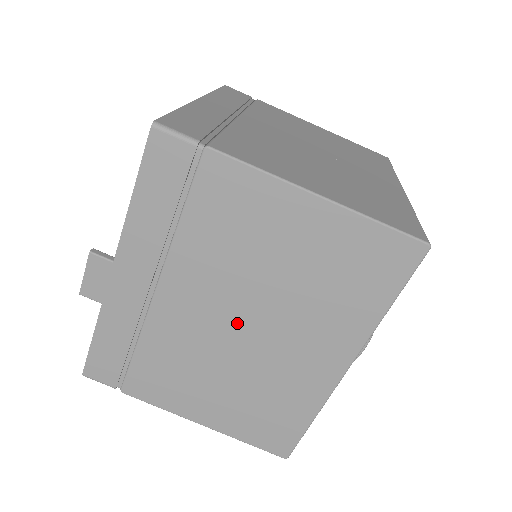
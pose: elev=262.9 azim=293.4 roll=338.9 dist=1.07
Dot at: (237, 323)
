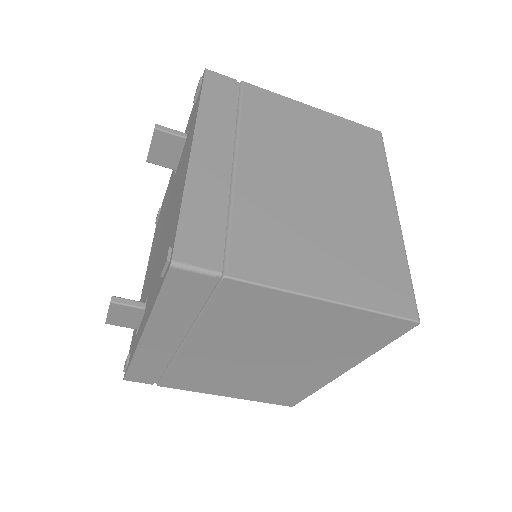
Dot at: (254, 357)
